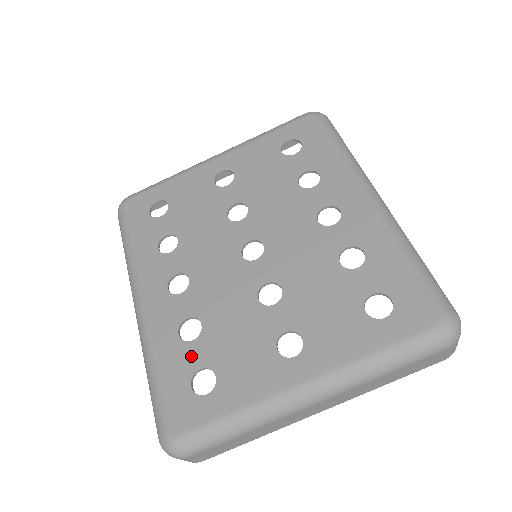
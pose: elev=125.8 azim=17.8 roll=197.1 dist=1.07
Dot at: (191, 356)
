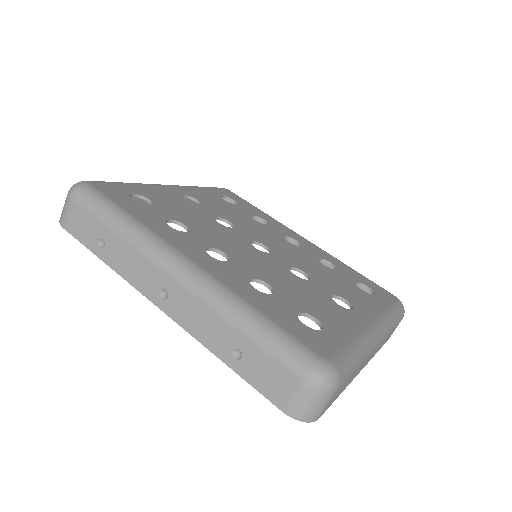
Dot at: (282, 304)
